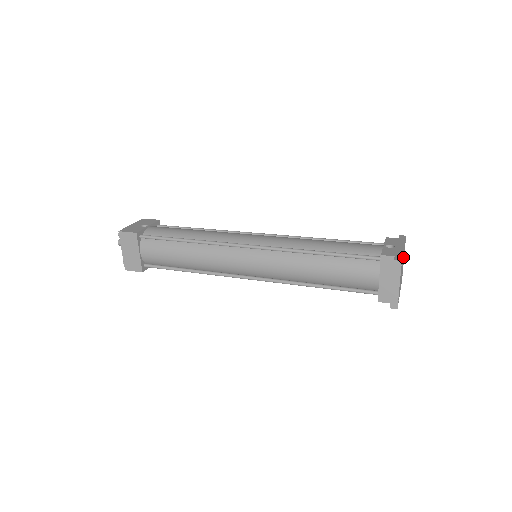
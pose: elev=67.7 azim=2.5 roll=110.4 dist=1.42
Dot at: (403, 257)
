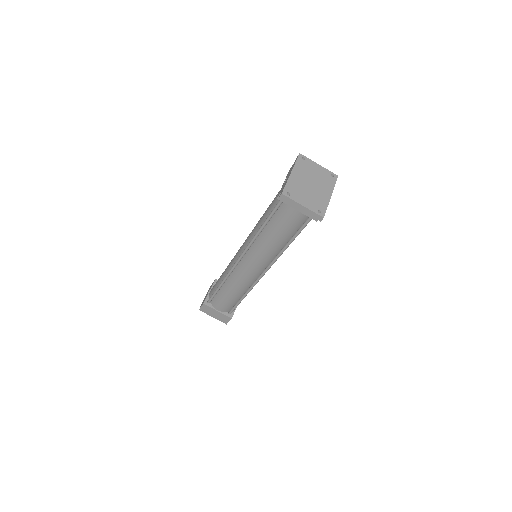
Dot at: (305, 173)
